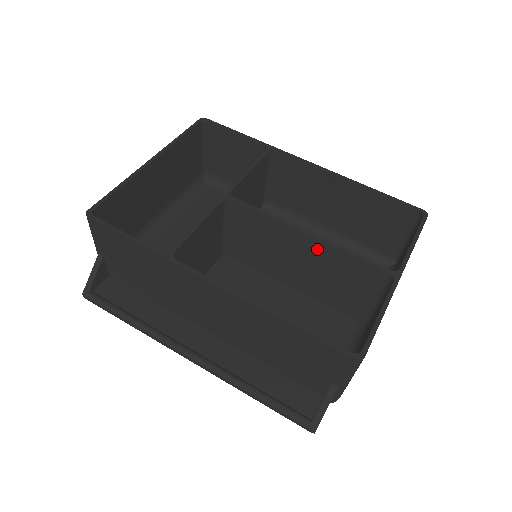
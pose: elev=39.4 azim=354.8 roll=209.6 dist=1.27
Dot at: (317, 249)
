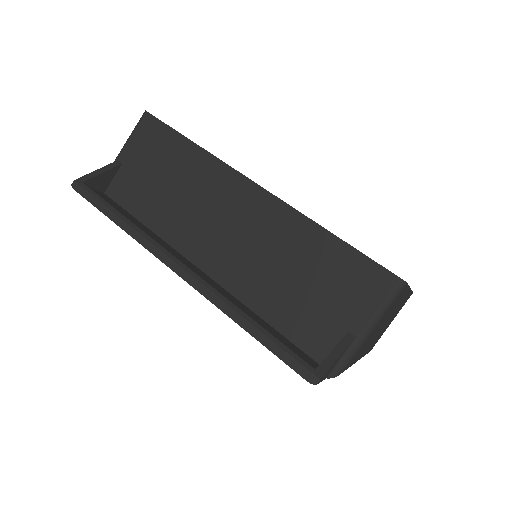
Dot at: occluded
